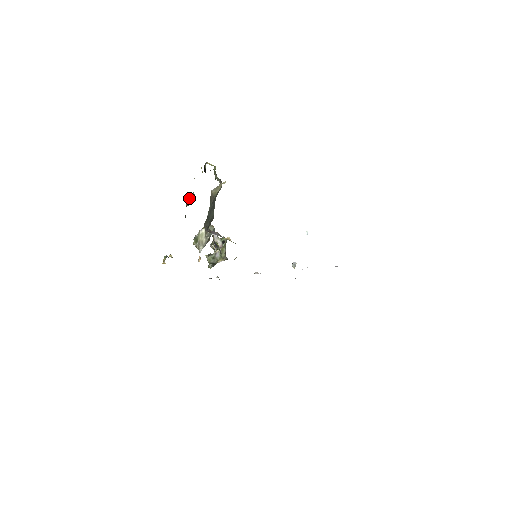
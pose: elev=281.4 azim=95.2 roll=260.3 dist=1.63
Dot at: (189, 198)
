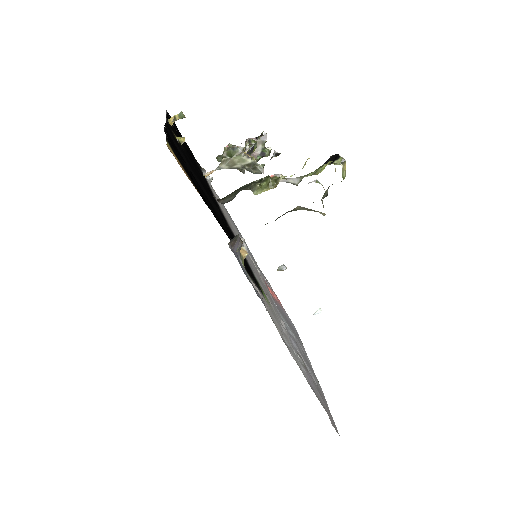
Dot at: (267, 176)
